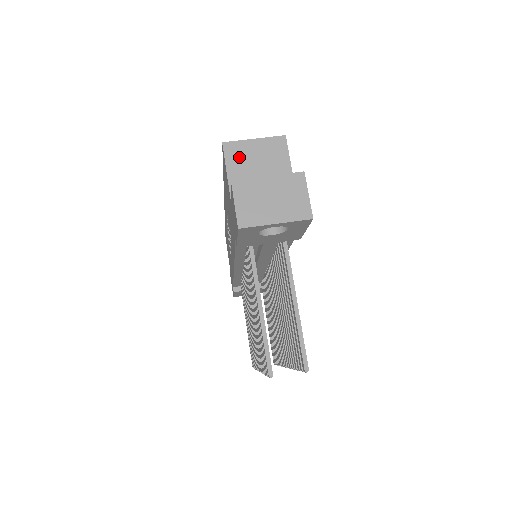
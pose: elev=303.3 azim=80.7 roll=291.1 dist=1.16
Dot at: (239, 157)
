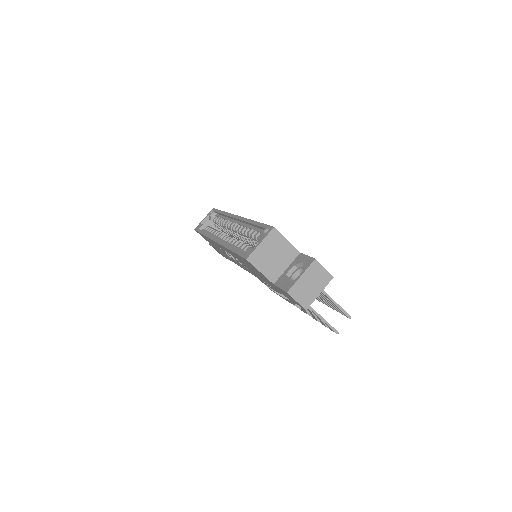
Dot at: (261, 260)
